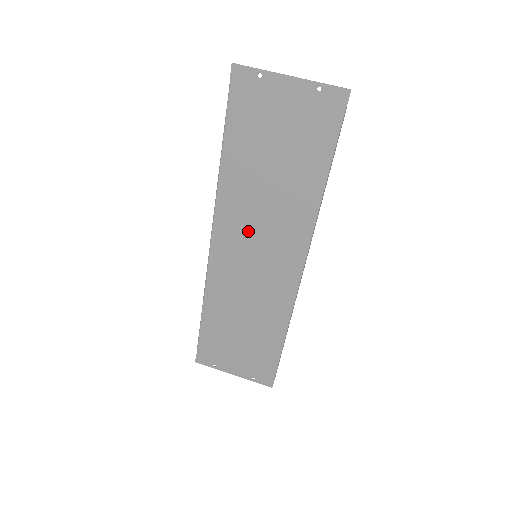
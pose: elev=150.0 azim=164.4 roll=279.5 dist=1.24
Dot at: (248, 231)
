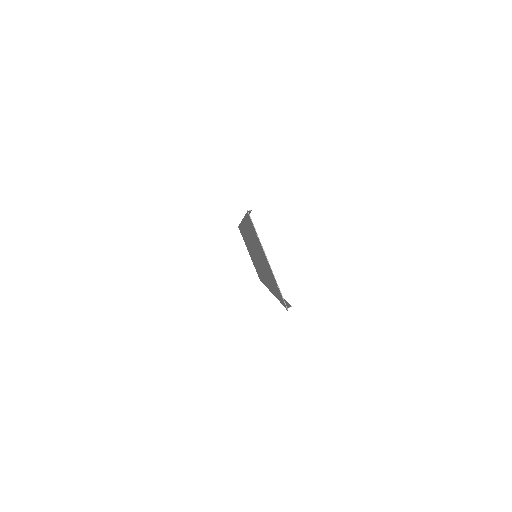
Dot at: occluded
